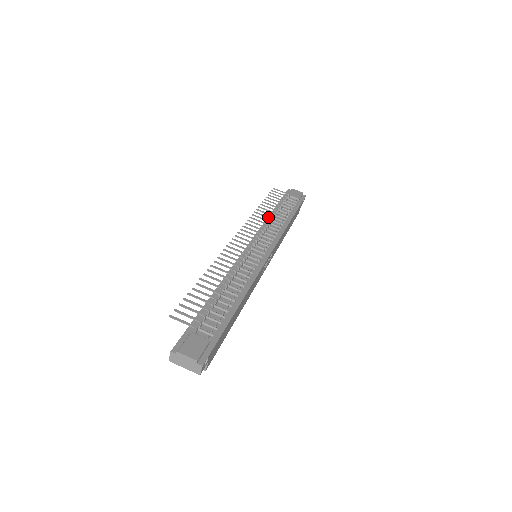
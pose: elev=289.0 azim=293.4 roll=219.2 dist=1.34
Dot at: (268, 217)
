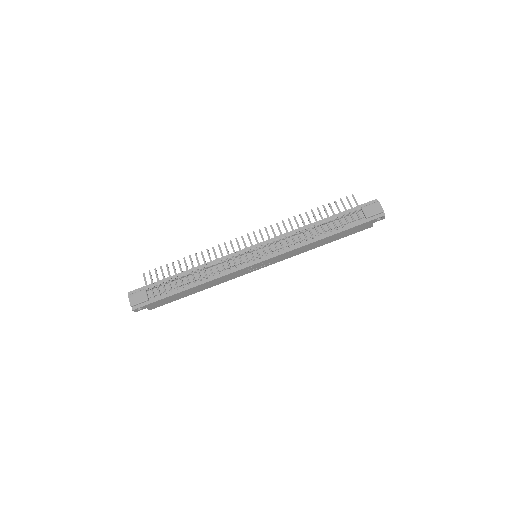
Dot at: (299, 227)
